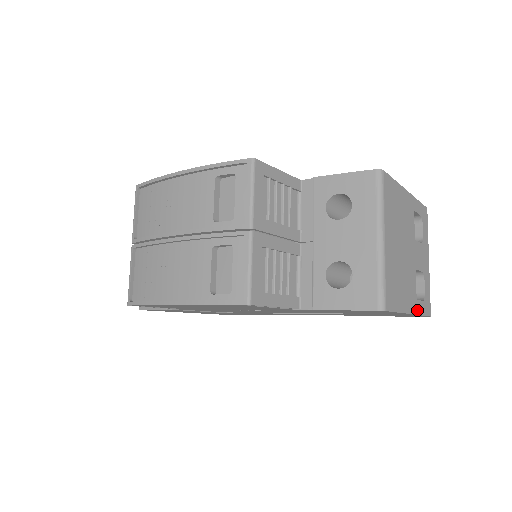
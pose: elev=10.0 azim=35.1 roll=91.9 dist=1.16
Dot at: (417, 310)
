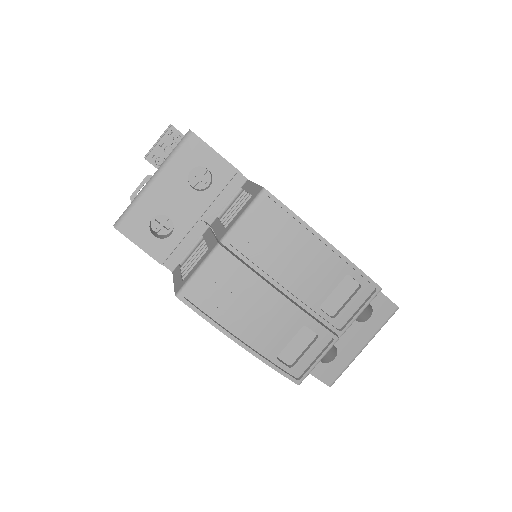
Dot at: occluded
